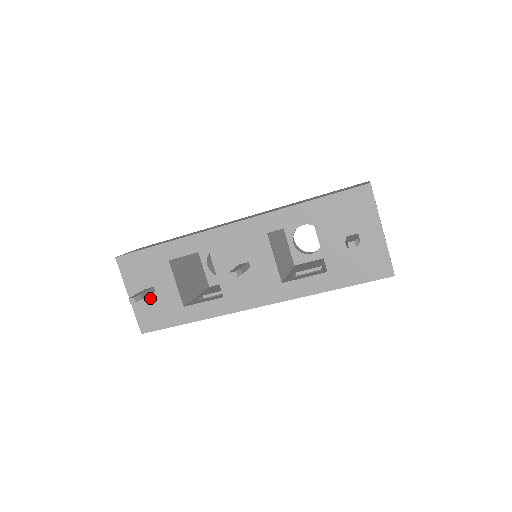
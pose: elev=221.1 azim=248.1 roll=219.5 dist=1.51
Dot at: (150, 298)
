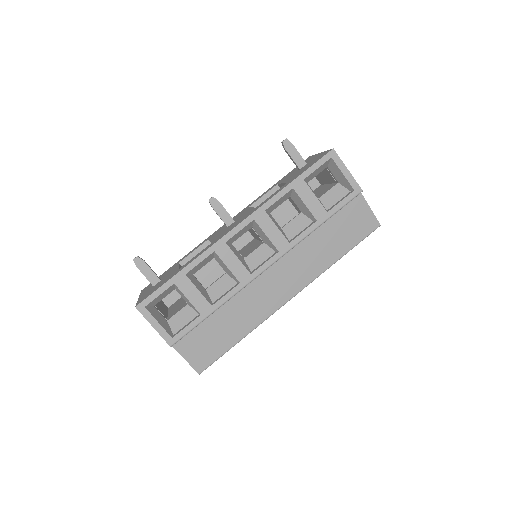
Dot at: occluded
